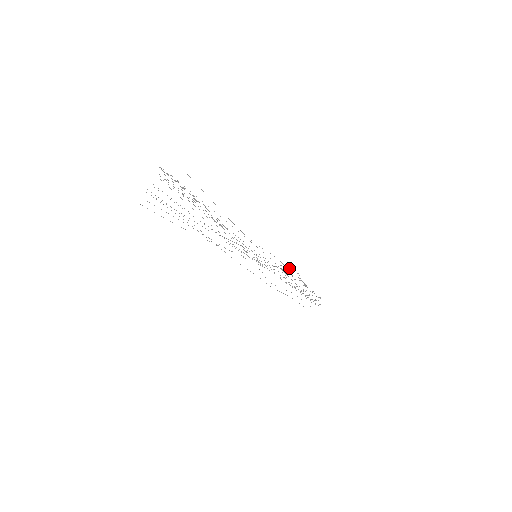
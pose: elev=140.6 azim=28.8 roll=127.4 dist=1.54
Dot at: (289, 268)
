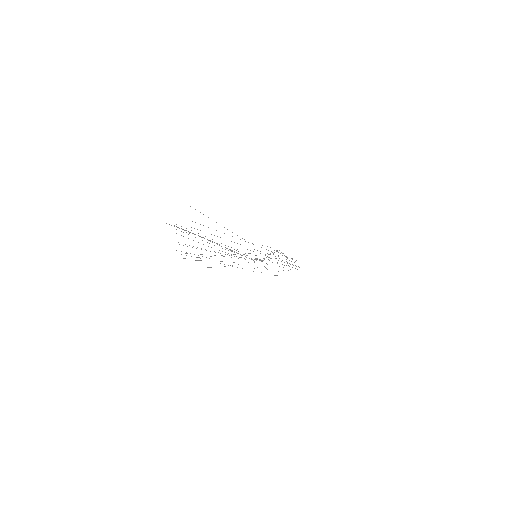
Dot at: occluded
